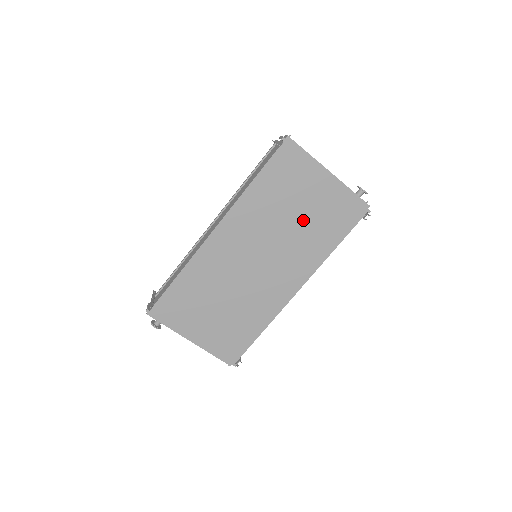
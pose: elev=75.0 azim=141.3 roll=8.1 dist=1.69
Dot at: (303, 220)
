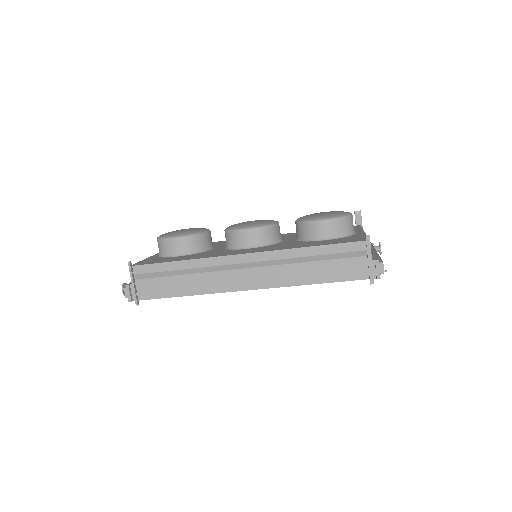
Dot at: occluded
